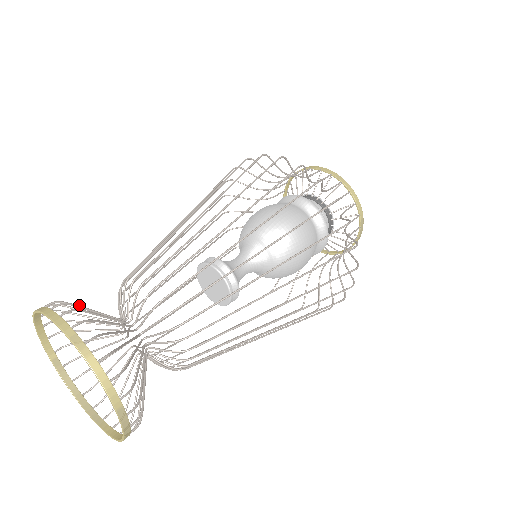
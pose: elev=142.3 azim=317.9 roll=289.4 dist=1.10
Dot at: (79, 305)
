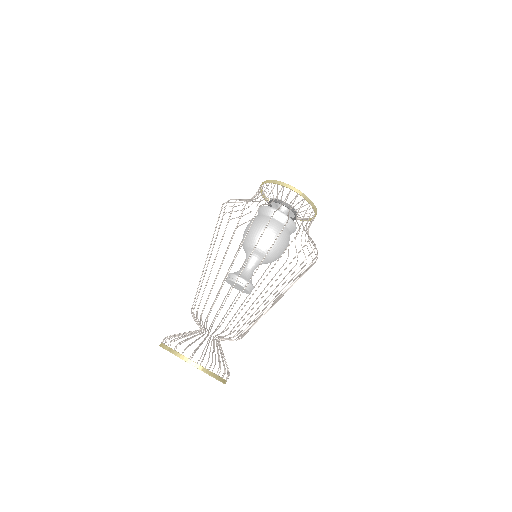
Dot at: (173, 335)
